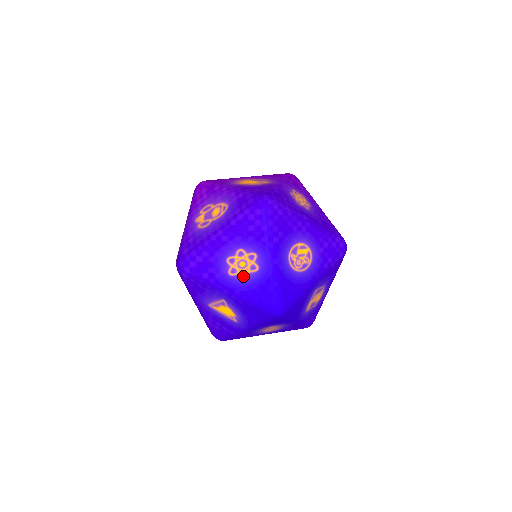
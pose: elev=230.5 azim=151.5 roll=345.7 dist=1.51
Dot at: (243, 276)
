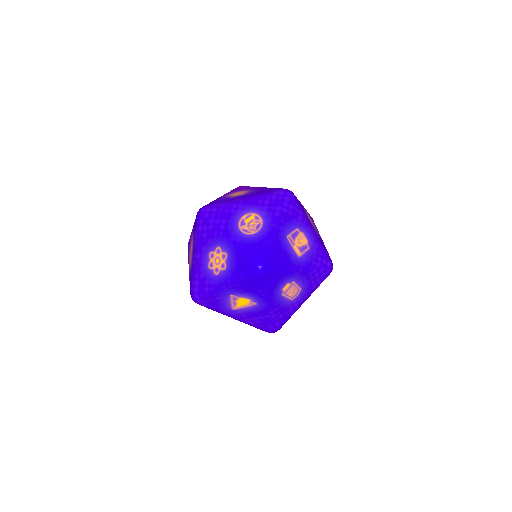
Dot at: (223, 268)
